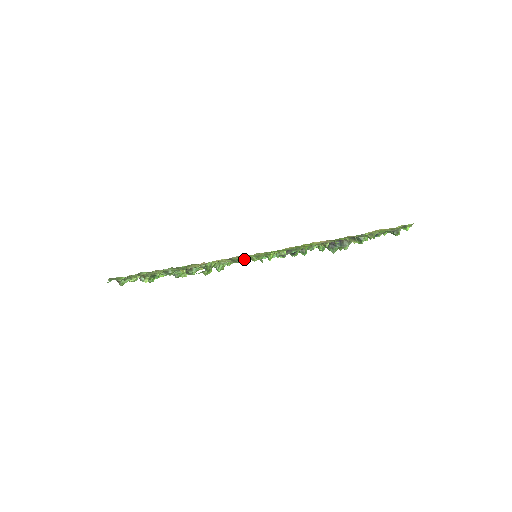
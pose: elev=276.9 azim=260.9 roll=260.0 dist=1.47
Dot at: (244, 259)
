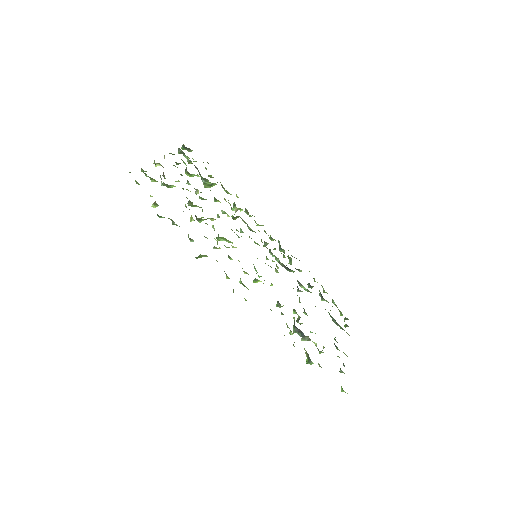
Dot at: occluded
